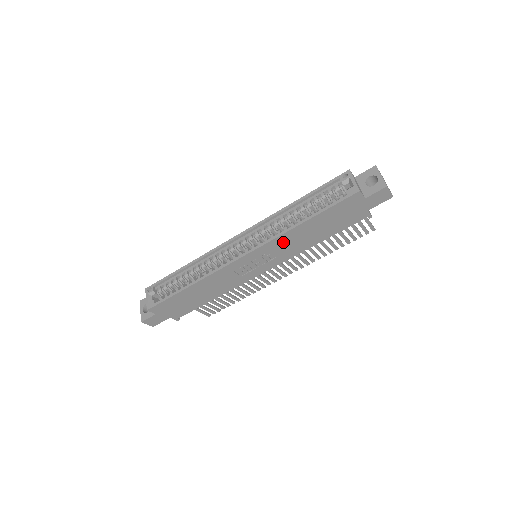
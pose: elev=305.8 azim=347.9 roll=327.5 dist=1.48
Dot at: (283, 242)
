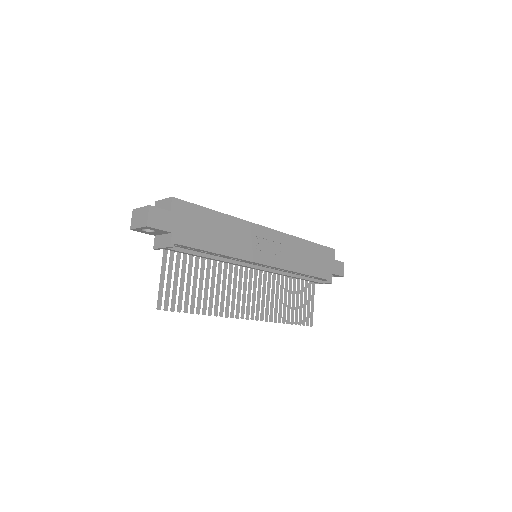
Dot at: (291, 245)
